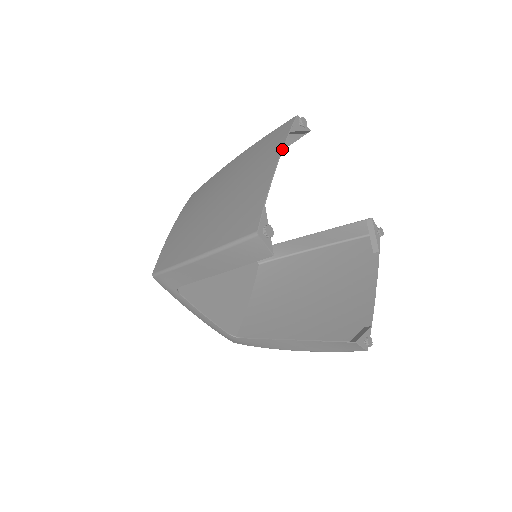
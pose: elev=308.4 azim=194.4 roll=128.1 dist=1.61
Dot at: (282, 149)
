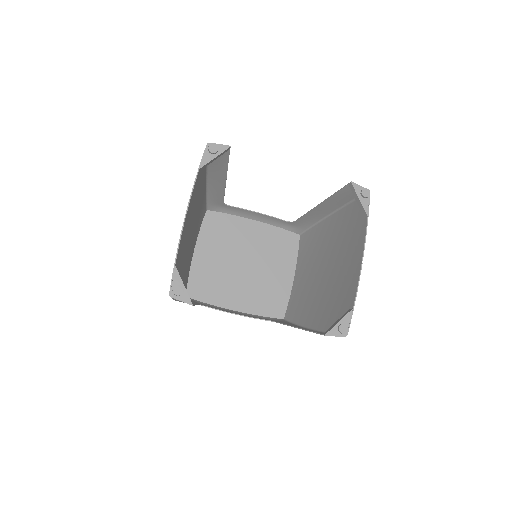
Dot at: (190, 196)
